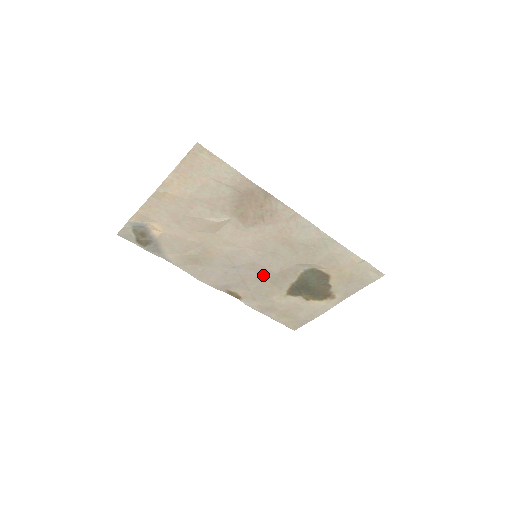
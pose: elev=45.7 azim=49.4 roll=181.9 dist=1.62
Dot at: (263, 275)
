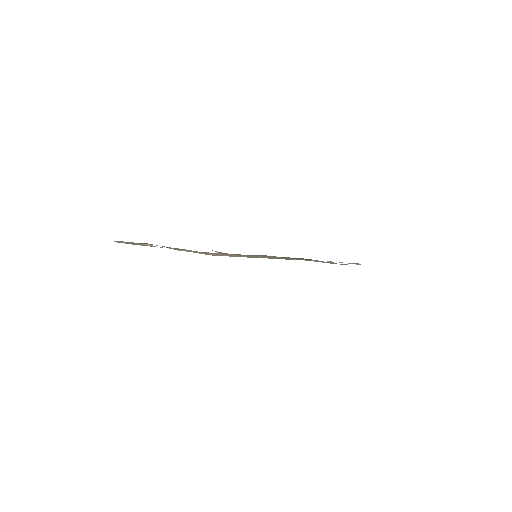
Dot at: occluded
